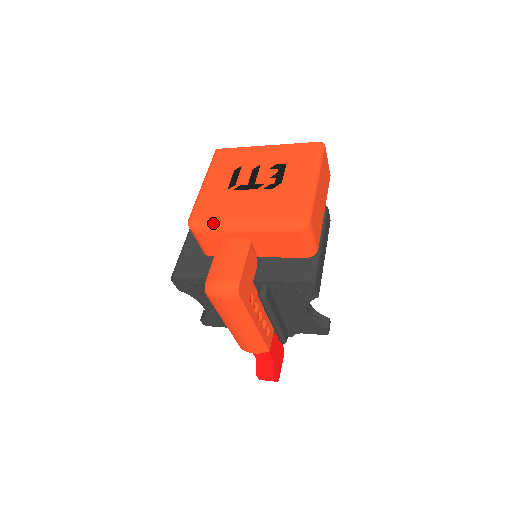
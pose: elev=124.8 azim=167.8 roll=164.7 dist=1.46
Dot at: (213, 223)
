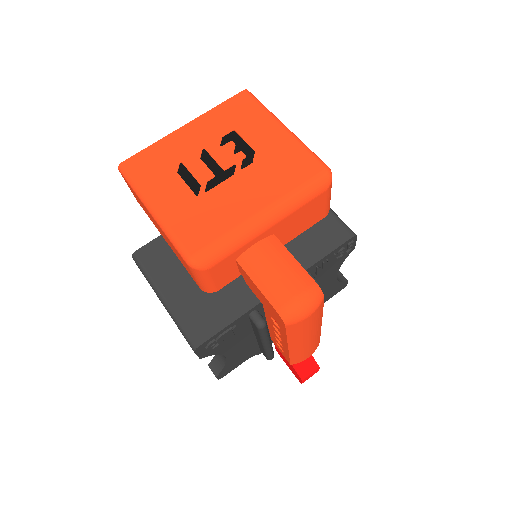
Dot at: (226, 242)
